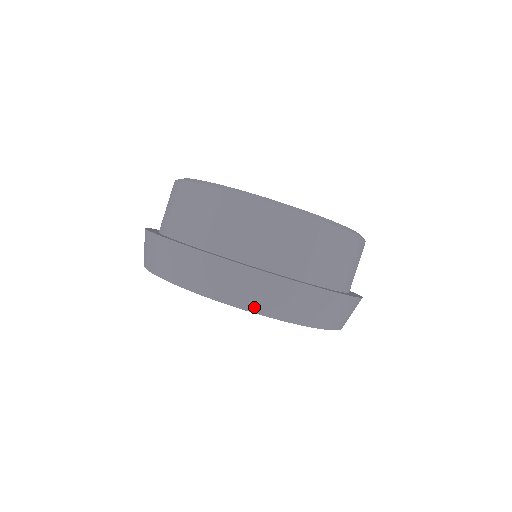
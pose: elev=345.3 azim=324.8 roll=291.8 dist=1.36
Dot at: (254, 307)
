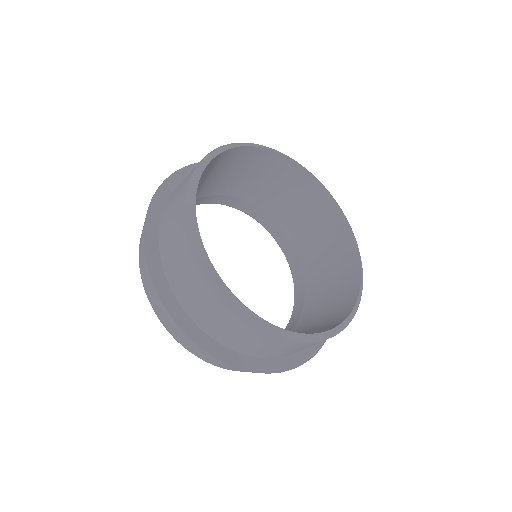
Dot at: (168, 329)
